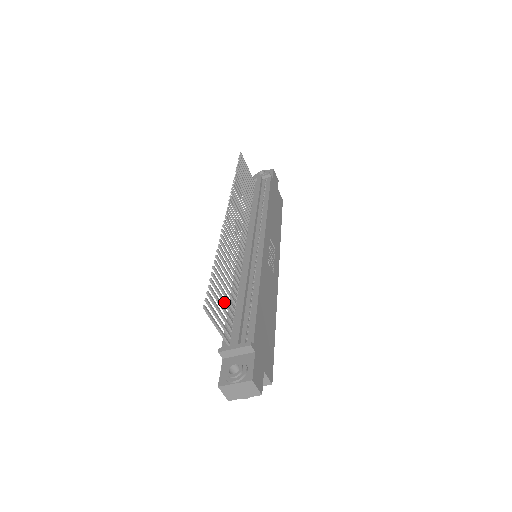
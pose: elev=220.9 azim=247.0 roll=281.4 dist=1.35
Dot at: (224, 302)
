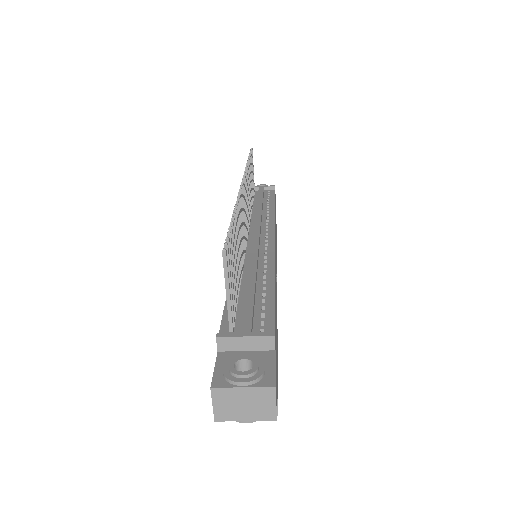
Dot at: (234, 272)
